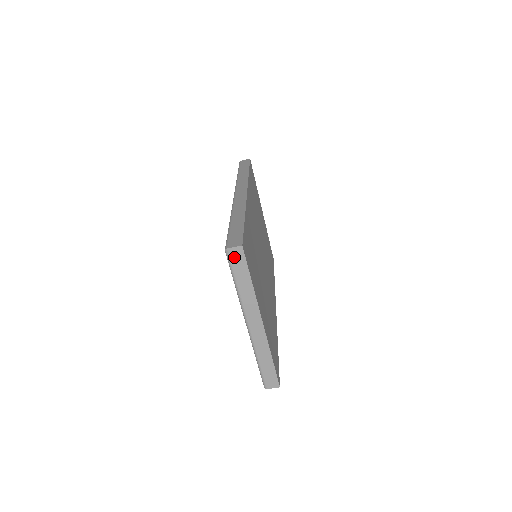
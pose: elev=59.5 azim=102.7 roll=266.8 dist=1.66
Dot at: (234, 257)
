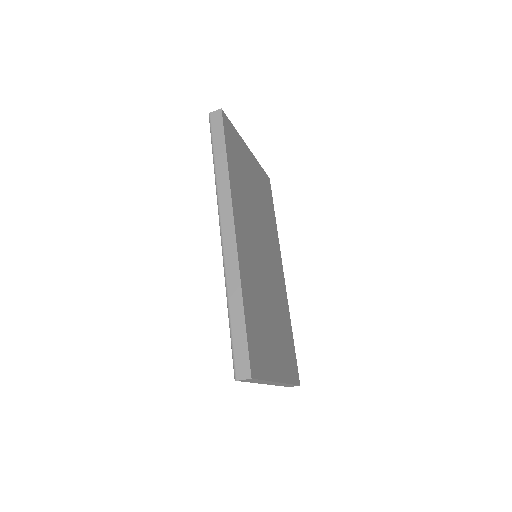
Dot at: occluded
